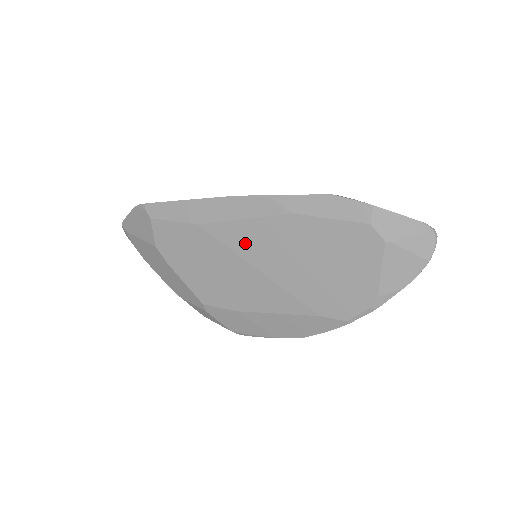
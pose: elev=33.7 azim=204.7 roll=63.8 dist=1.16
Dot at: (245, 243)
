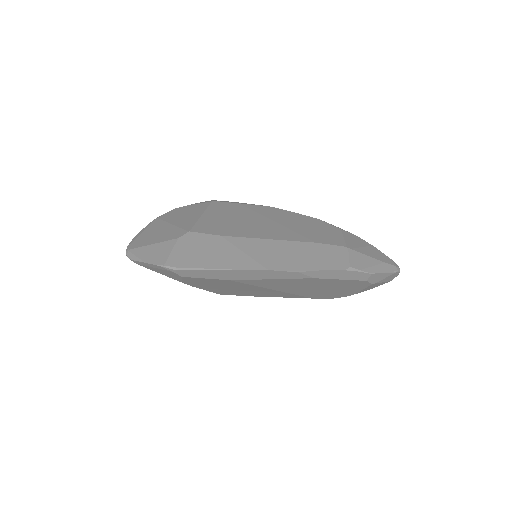
Dot at: (270, 285)
